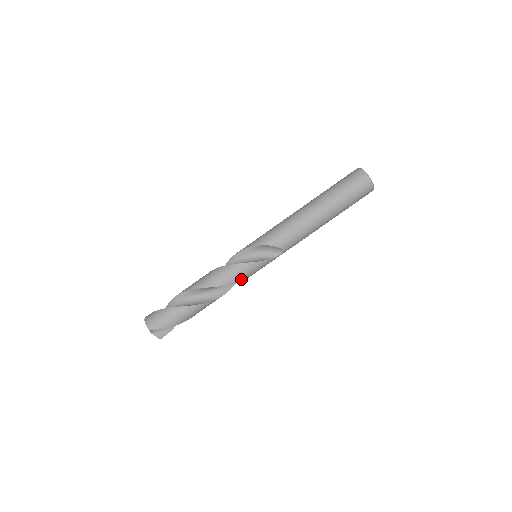
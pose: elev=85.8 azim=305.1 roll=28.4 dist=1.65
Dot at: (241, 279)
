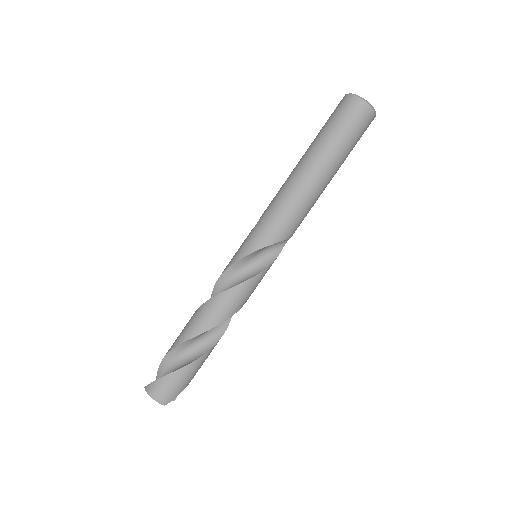
Dot at: (251, 293)
